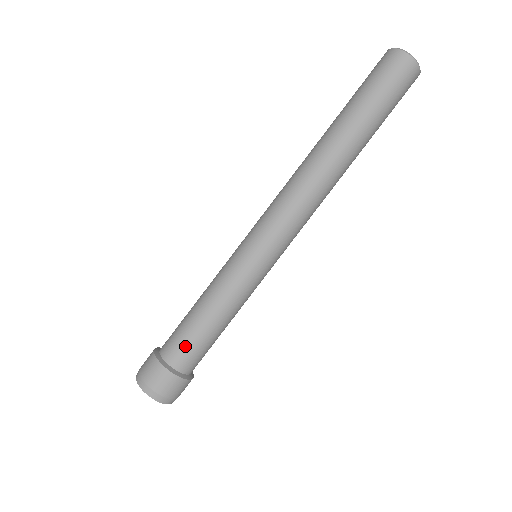
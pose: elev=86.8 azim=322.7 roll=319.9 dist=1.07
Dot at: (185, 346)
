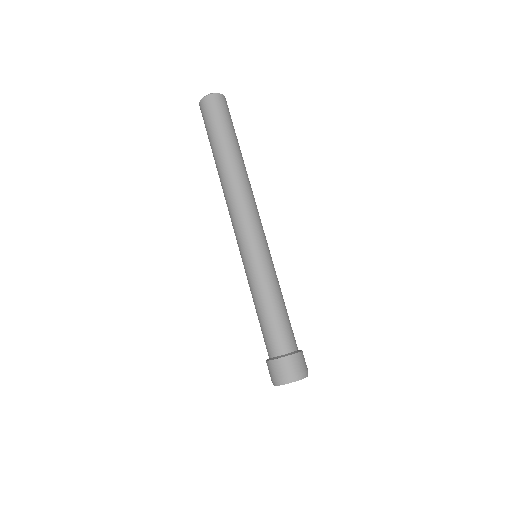
Dot at: (285, 334)
